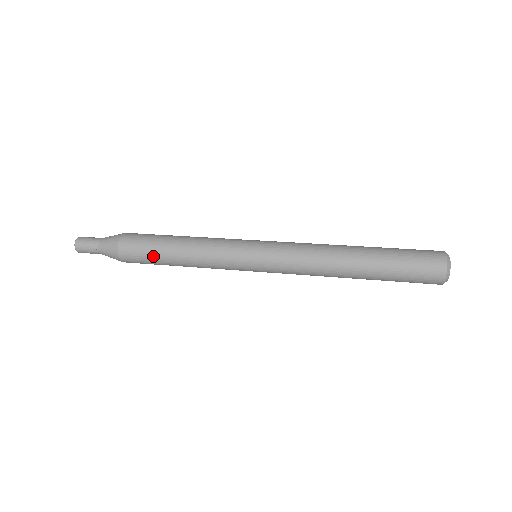
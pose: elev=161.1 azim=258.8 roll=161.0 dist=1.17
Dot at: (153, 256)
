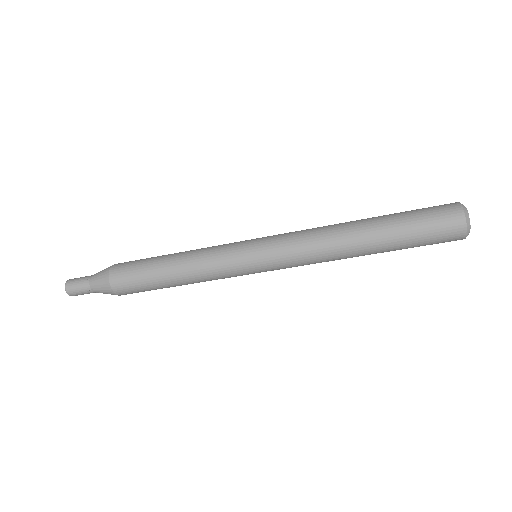
Dot at: (146, 277)
